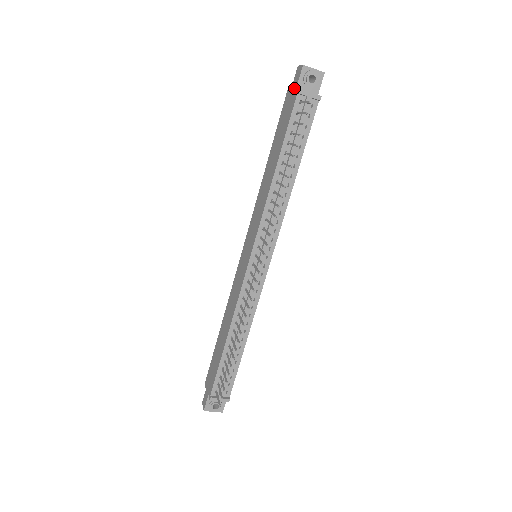
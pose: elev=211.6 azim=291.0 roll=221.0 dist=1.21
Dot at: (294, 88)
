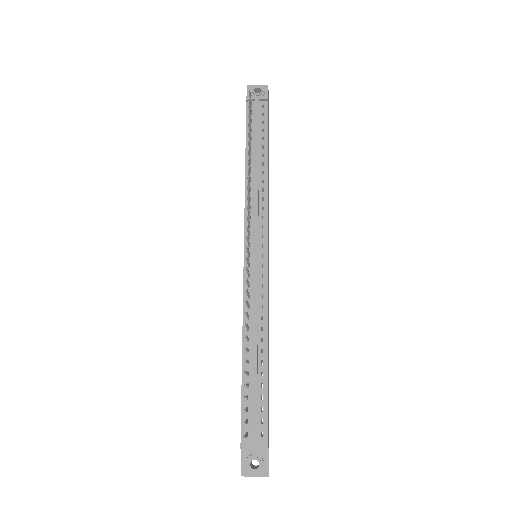
Dot at: occluded
